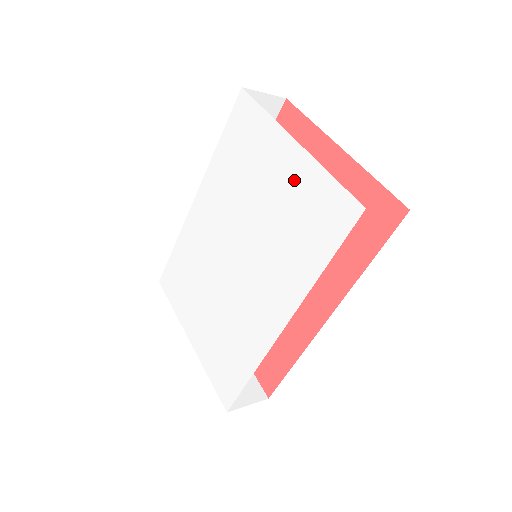
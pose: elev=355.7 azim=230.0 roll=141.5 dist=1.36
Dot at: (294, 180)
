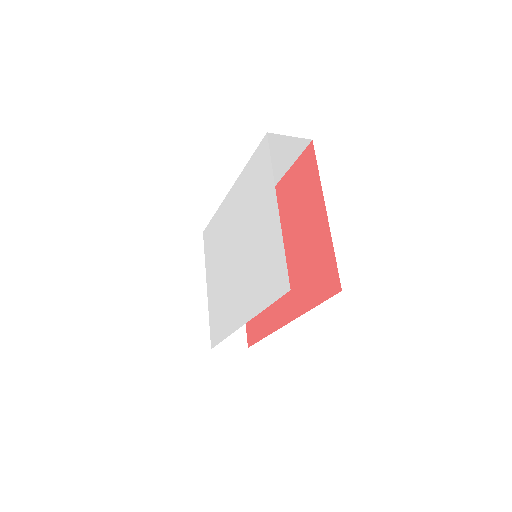
Dot at: (270, 234)
